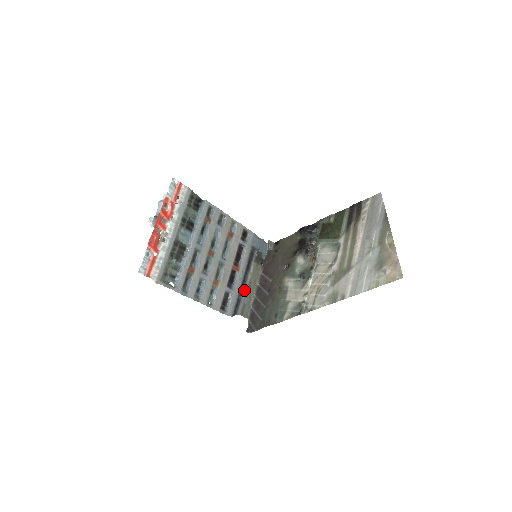
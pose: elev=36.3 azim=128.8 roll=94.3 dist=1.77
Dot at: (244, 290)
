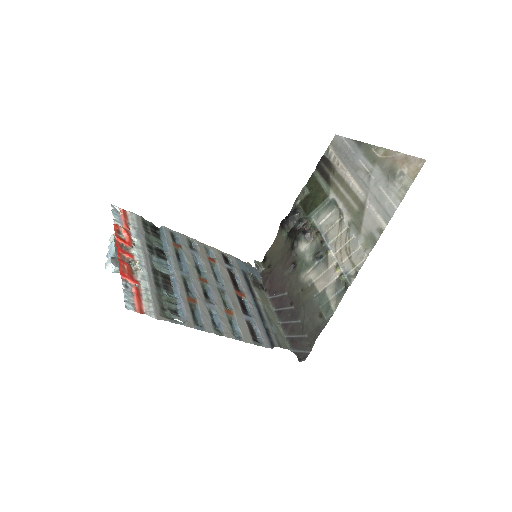
Dot at: (264, 318)
